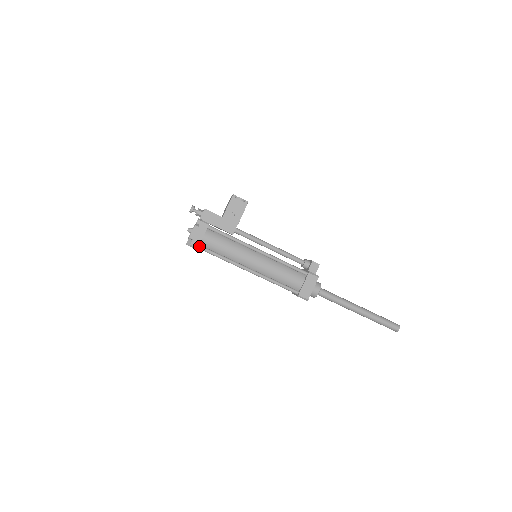
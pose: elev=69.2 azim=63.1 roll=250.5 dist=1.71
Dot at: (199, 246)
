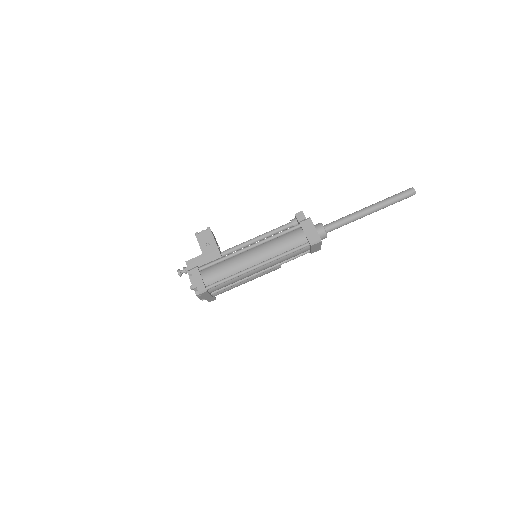
Dot at: (206, 287)
